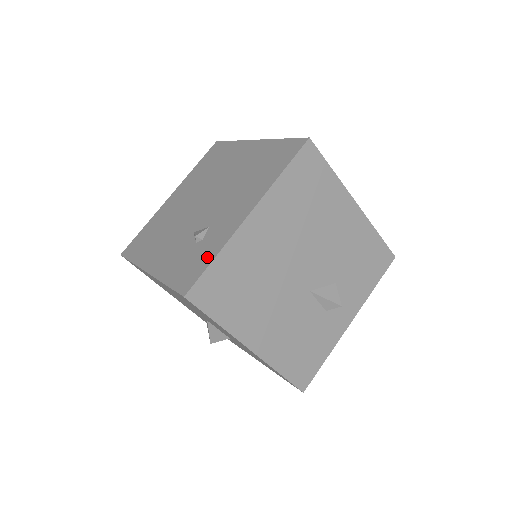
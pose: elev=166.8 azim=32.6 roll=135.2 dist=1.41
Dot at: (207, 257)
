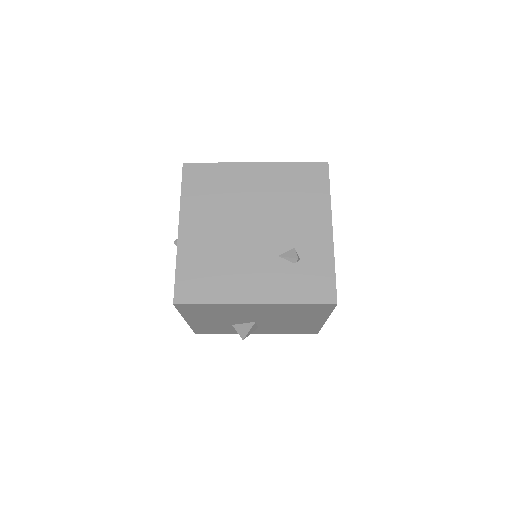
Dot at: (326, 271)
